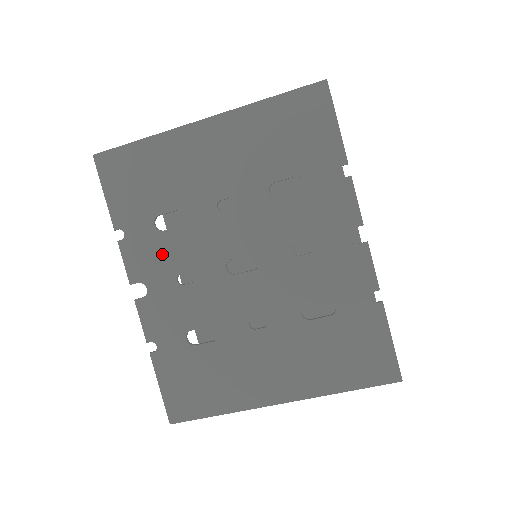
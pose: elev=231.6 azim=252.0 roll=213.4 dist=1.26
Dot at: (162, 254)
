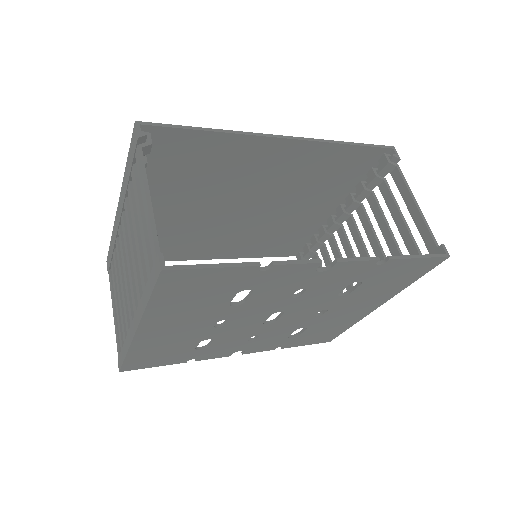
Dot at: (225, 347)
